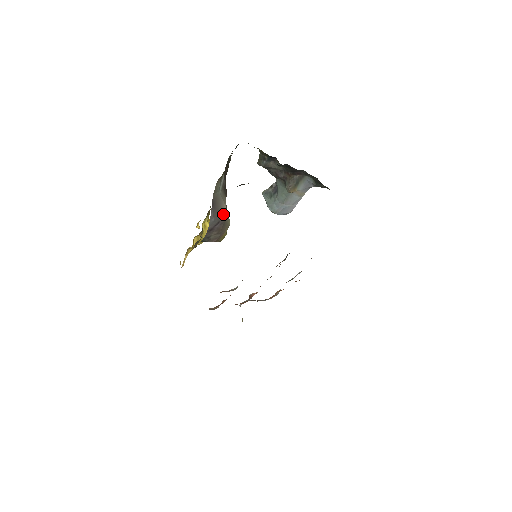
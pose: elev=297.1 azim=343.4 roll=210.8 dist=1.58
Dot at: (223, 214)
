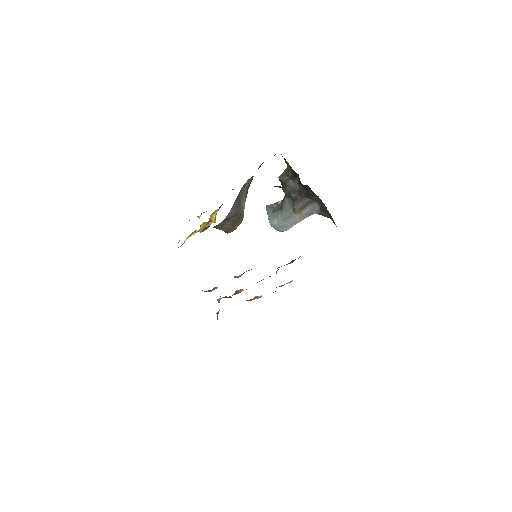
Dot at: (241, 209)
